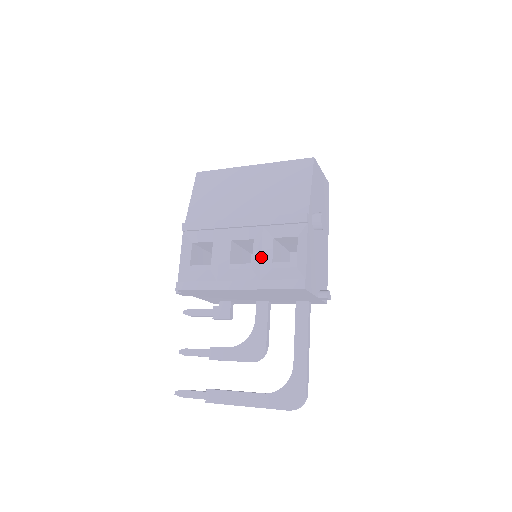
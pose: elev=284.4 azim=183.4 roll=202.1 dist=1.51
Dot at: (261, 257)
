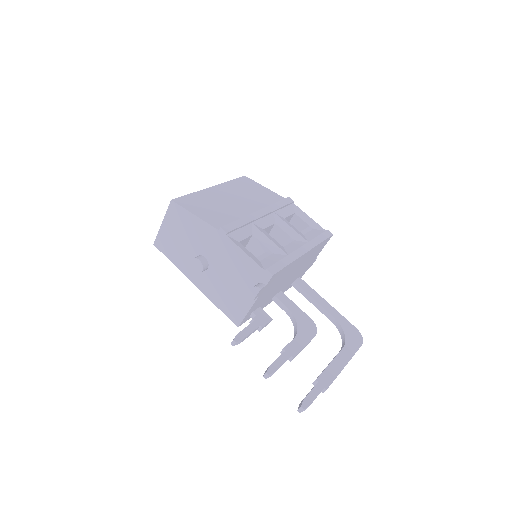
Dot at: (294, 229)
